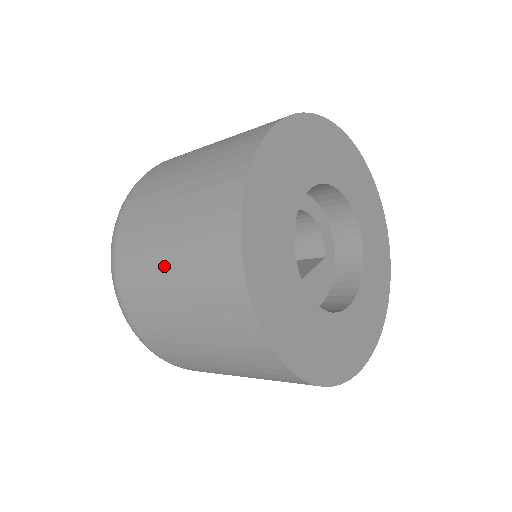
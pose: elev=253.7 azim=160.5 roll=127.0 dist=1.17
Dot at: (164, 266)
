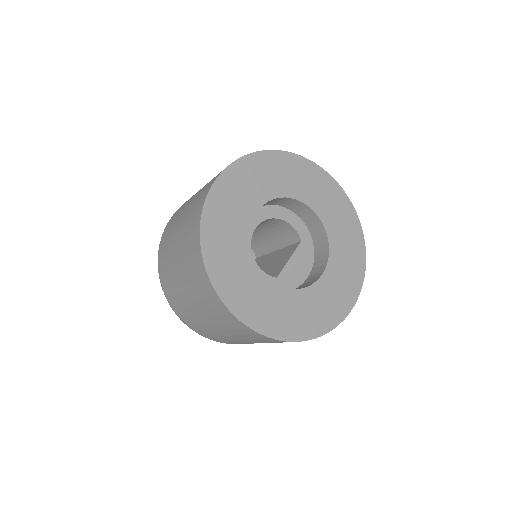
Dot at: (187, 298)
